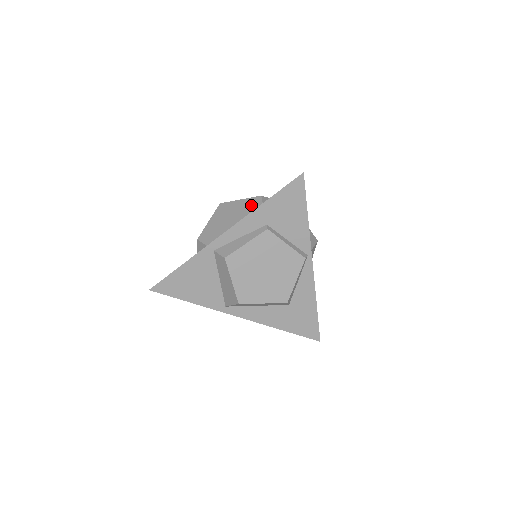
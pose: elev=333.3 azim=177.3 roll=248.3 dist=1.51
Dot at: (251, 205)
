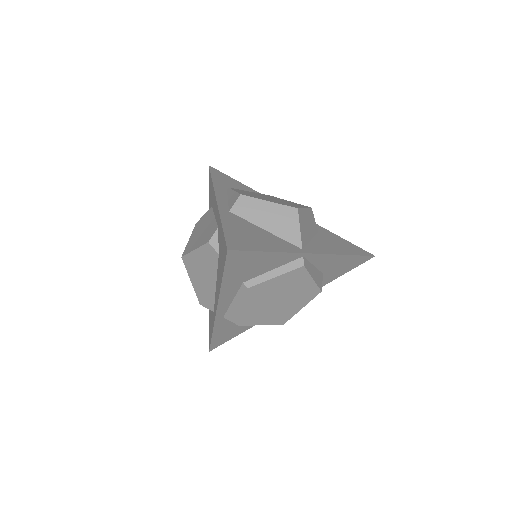
Dot at: (209, 257)
